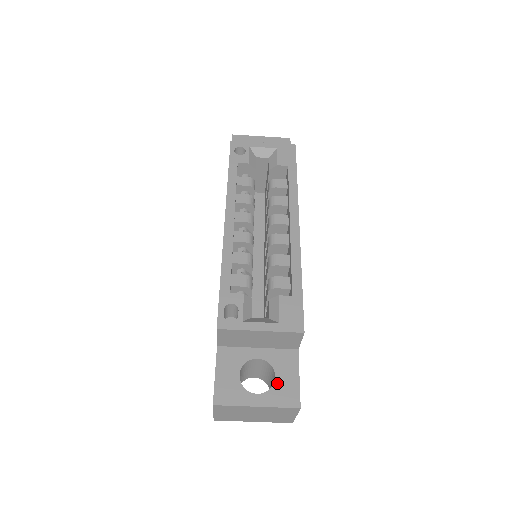
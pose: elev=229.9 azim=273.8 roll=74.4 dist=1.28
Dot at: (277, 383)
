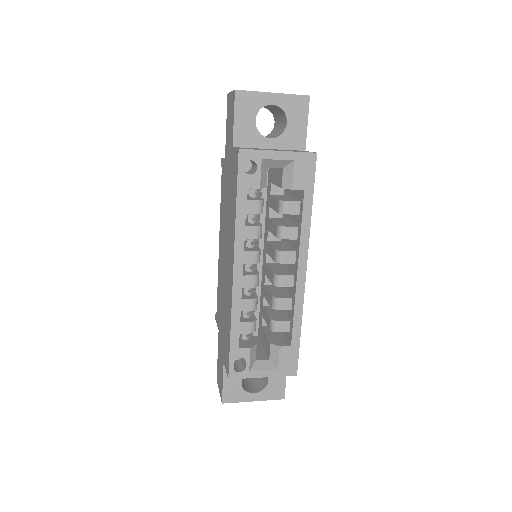
Dot at: (269, 385)
